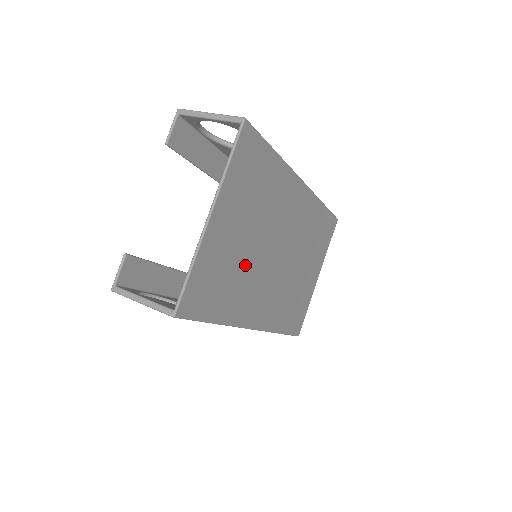
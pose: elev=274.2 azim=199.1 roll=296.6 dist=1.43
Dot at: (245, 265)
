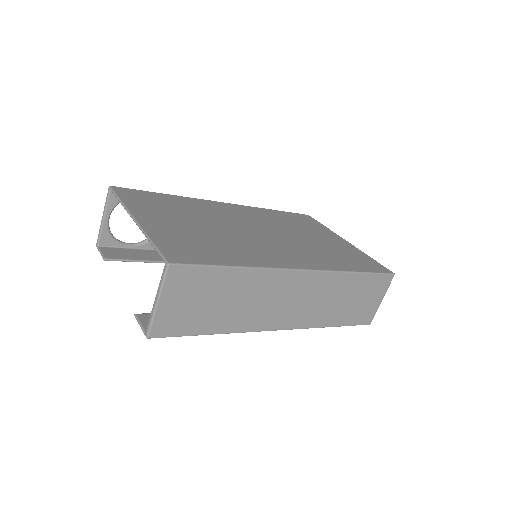
Dot at: (222, 238)
